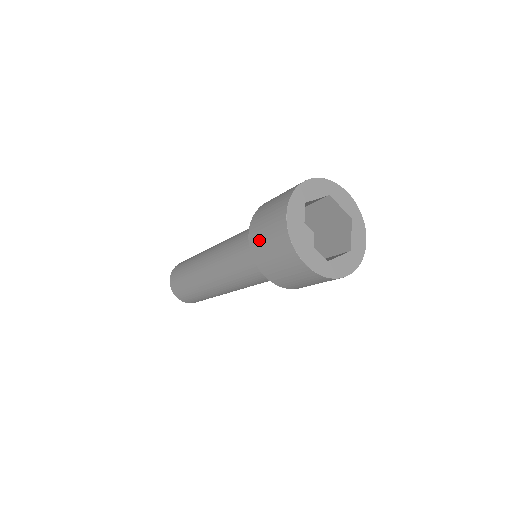
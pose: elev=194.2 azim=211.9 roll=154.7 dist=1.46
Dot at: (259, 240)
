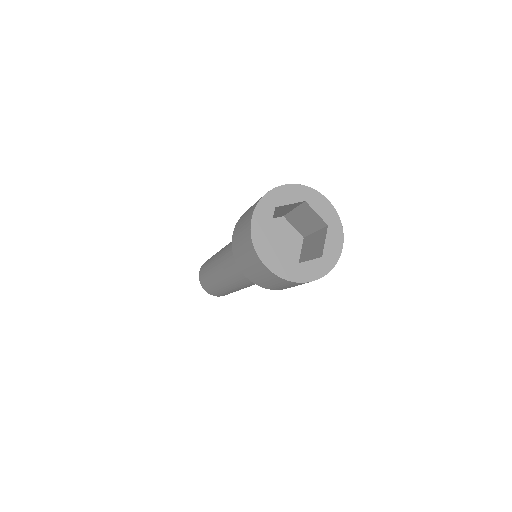
Dot at: (236, 240)
